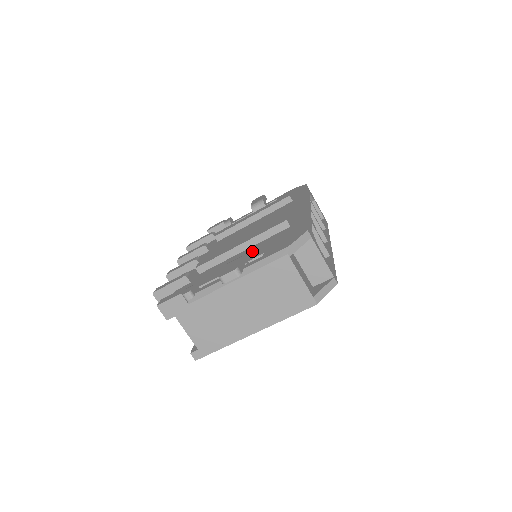
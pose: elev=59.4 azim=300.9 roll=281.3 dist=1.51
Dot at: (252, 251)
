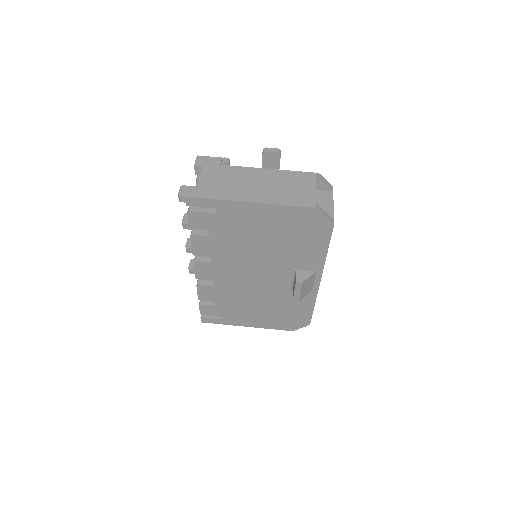
Dot at: occluded
